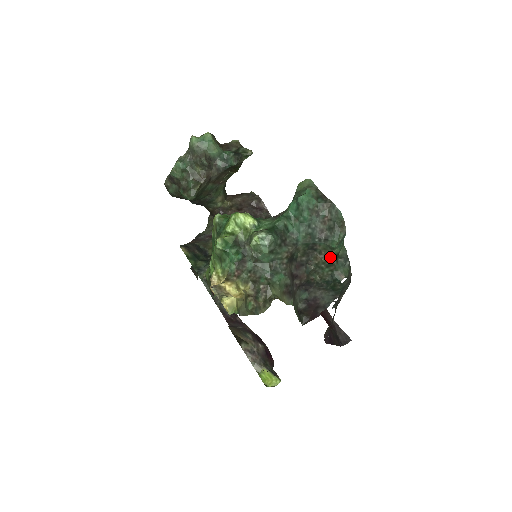
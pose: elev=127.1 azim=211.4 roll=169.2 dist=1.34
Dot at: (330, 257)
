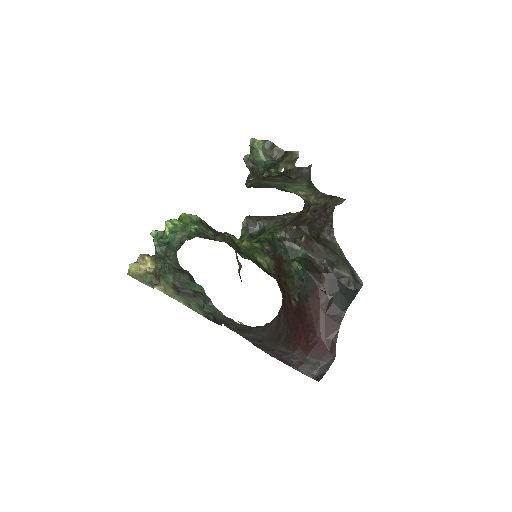
Dot at: occluded
